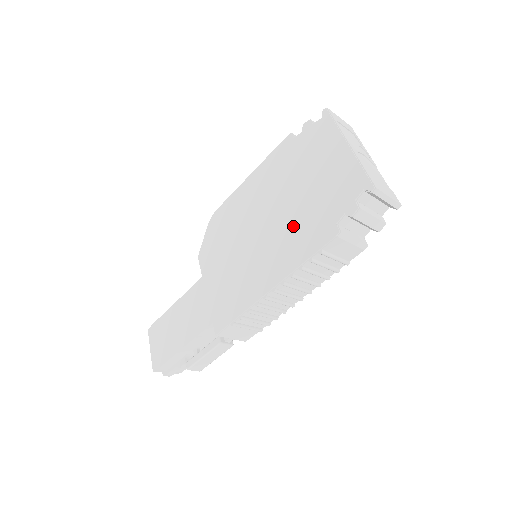
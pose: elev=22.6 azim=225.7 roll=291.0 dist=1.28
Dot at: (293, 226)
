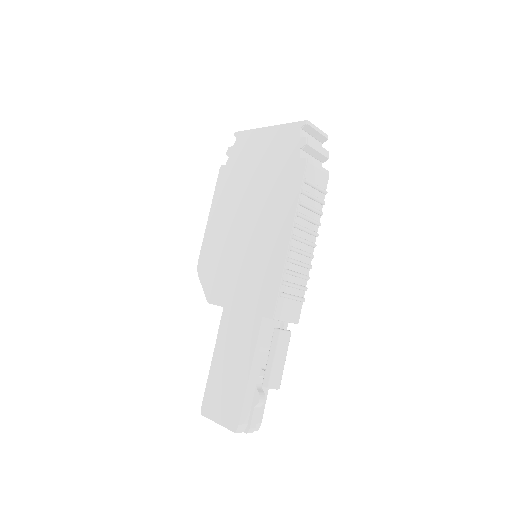
Dot at: (271, 193)
